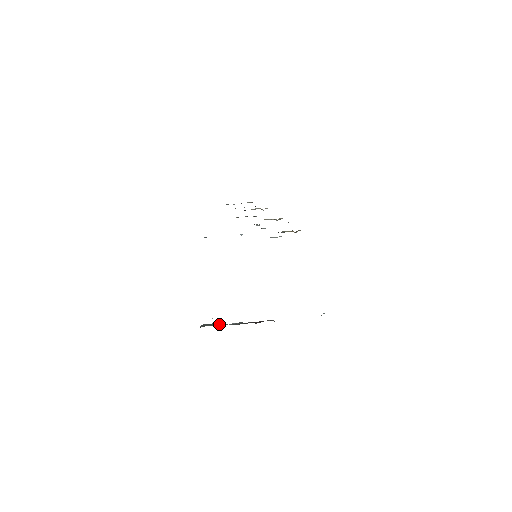
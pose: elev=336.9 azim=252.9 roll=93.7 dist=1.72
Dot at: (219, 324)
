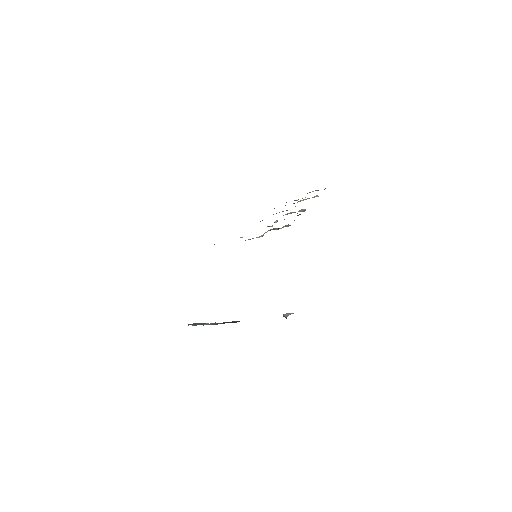
Dot at: (203, 324)
